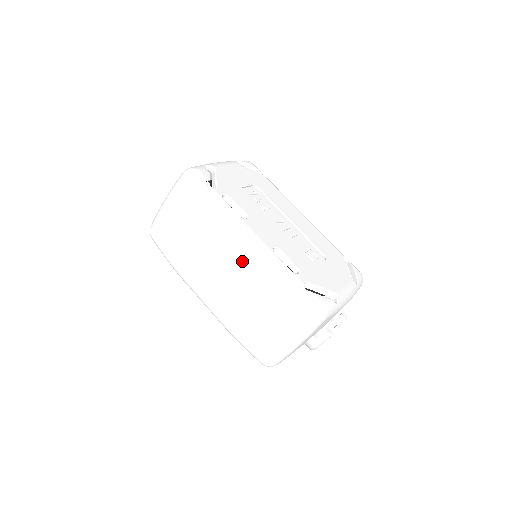
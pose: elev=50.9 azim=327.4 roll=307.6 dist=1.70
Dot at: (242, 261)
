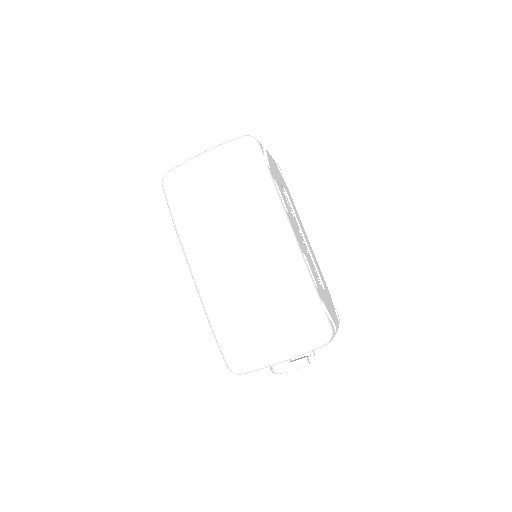
Dot at: (271, 251)
